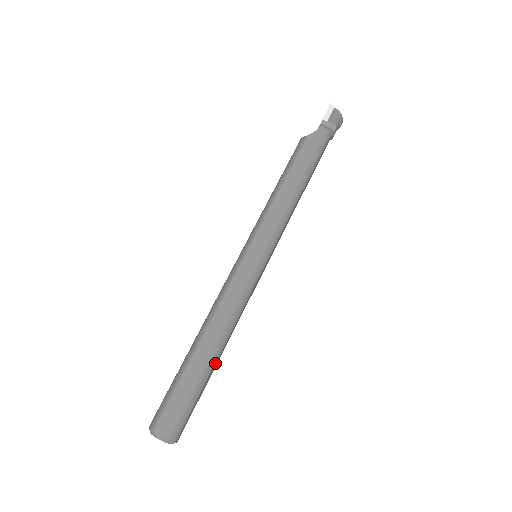
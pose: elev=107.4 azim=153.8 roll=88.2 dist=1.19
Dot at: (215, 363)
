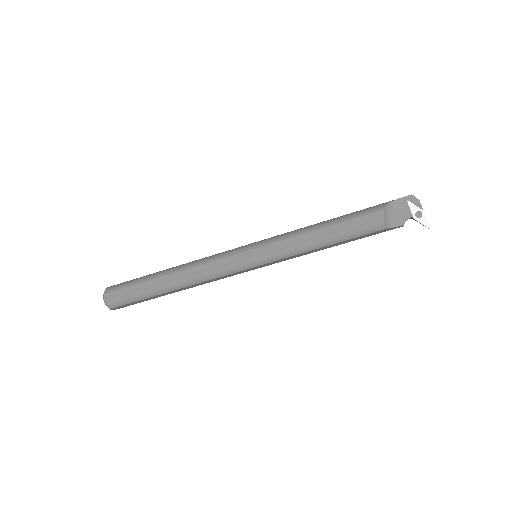
Dot at: occluded
